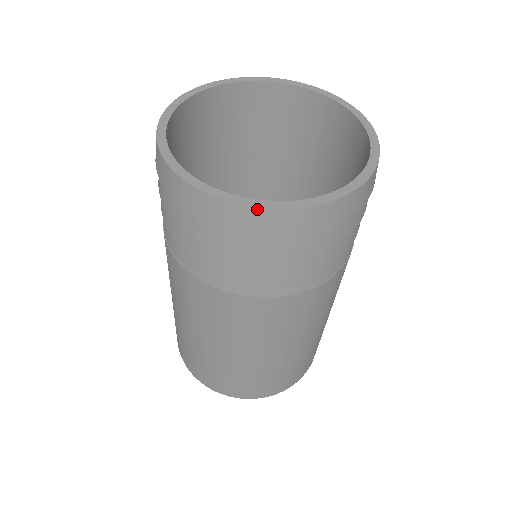
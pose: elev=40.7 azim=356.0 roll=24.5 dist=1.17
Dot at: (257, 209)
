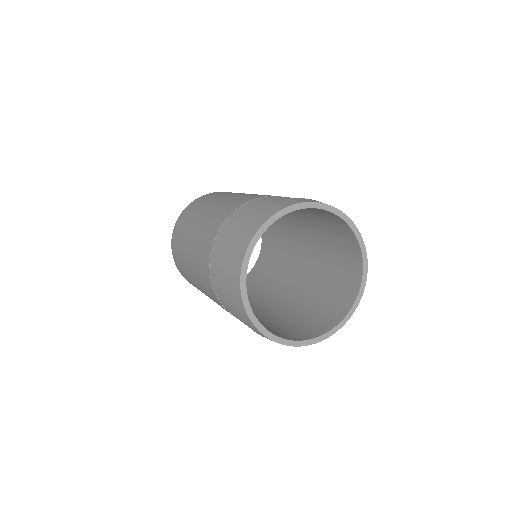
Dot at: (340, 328)
